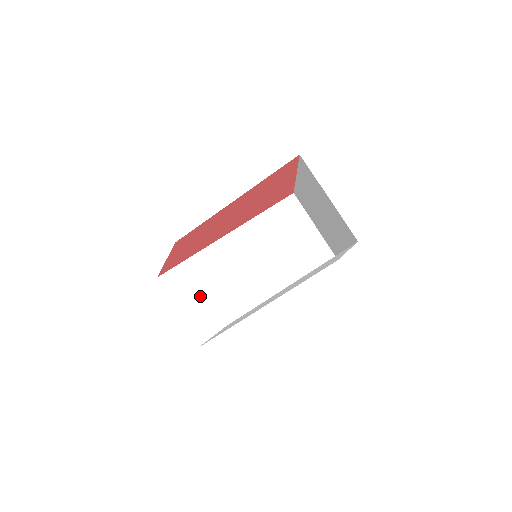
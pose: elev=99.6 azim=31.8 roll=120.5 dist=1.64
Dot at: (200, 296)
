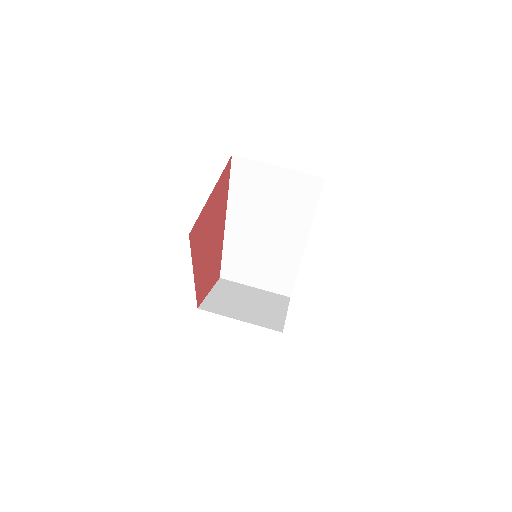
Dot at: (256, 271)
